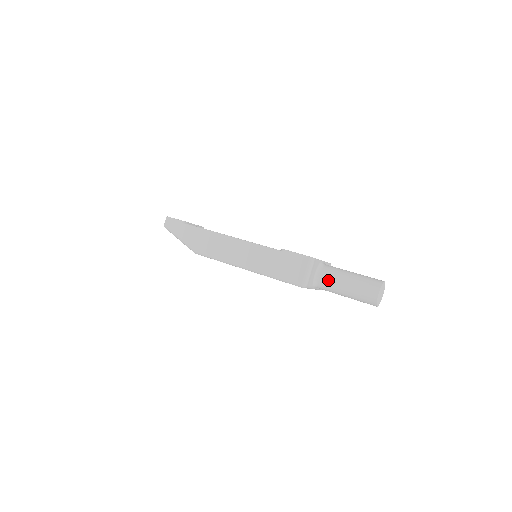
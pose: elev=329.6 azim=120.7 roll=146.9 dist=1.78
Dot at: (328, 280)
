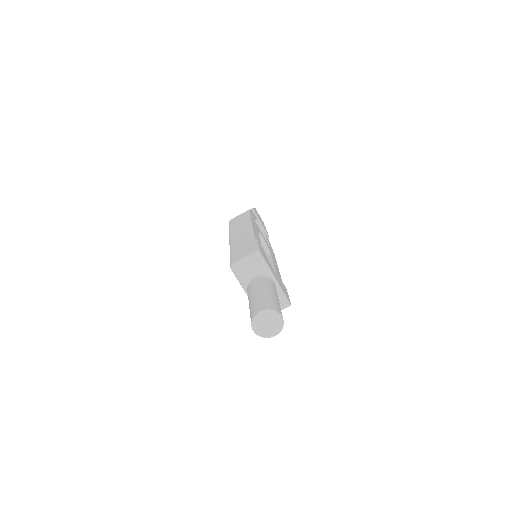
Dot at: (254, 284)
